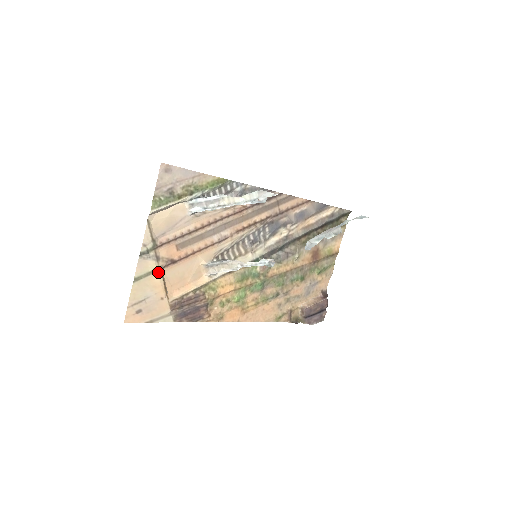
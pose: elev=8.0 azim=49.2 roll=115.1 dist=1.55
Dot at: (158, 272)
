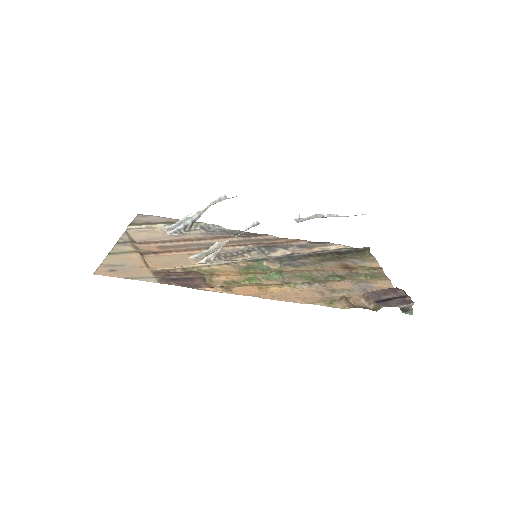
Dot at: (136, 253)
